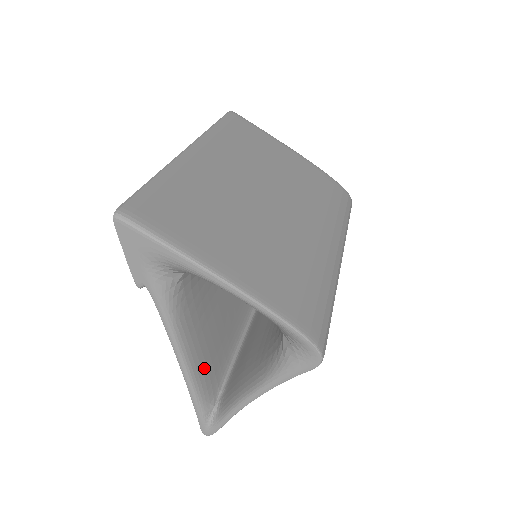
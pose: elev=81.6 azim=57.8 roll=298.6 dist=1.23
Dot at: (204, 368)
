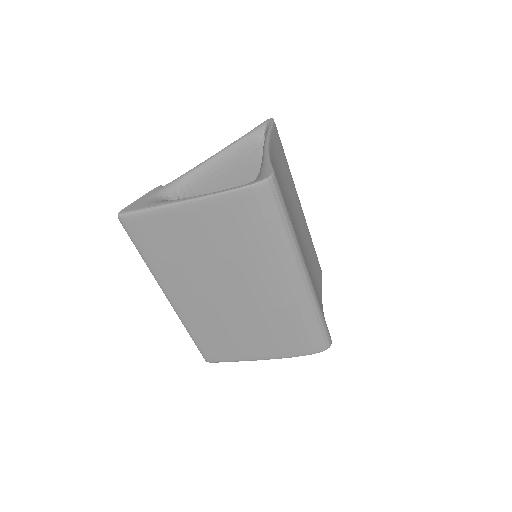
Dot at: occluded
